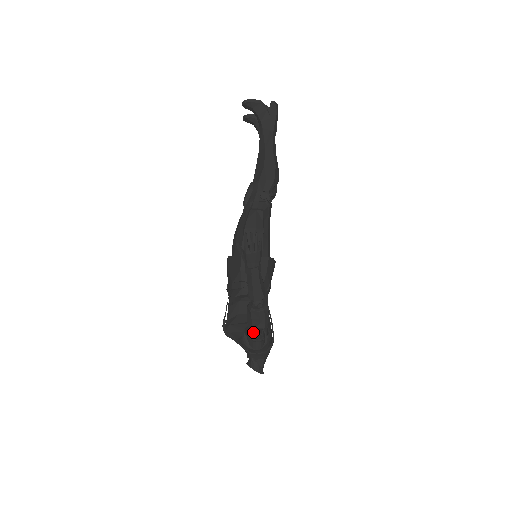
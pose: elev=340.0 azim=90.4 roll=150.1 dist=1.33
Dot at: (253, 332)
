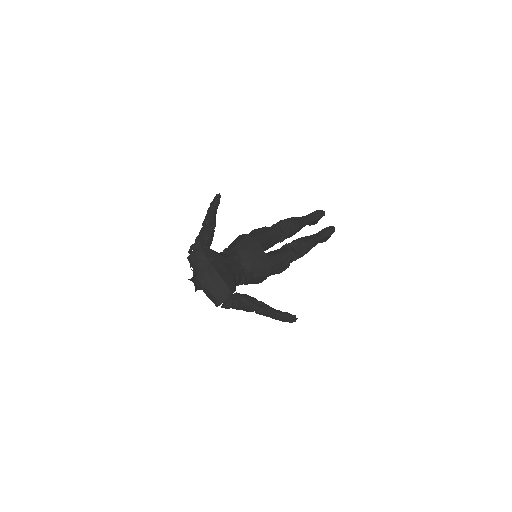
Dot at: occluded
